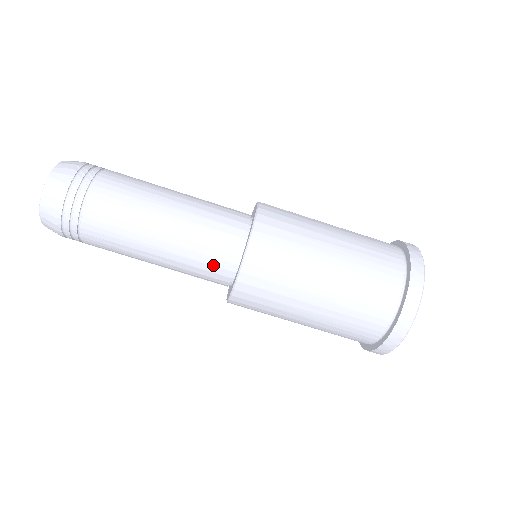
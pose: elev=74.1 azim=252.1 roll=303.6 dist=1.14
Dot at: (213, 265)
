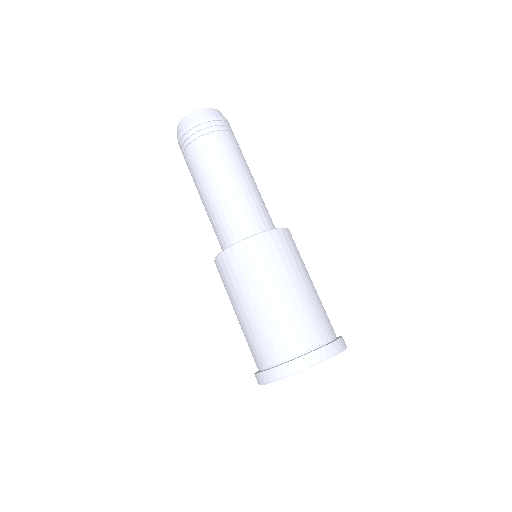
Dot at: (255, 218)
